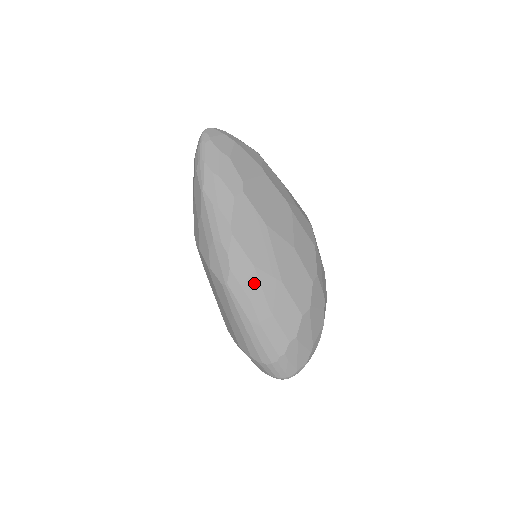
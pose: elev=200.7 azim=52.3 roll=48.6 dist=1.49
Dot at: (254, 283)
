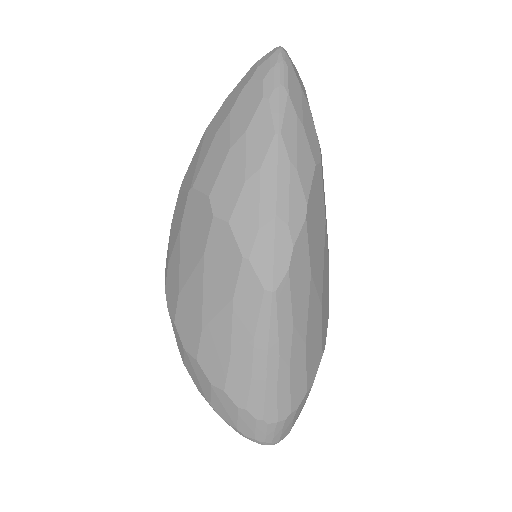
Dot at: (304, 299)
